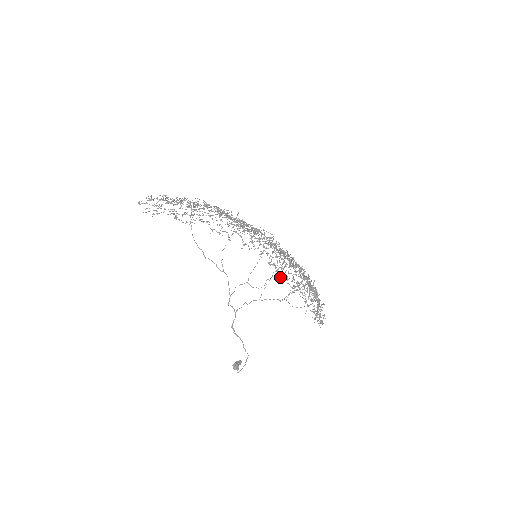
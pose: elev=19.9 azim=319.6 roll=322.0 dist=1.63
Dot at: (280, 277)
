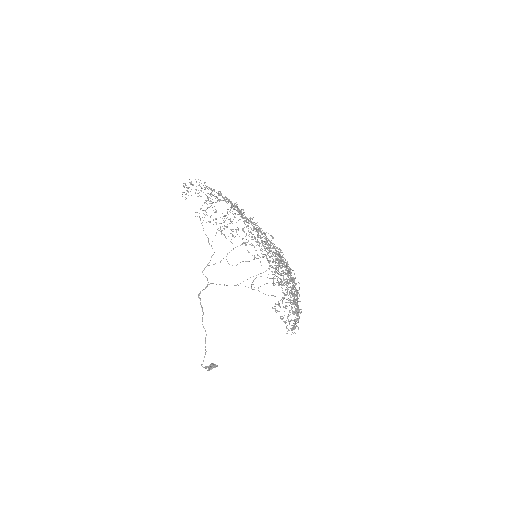
Dot at: (289, 302)
